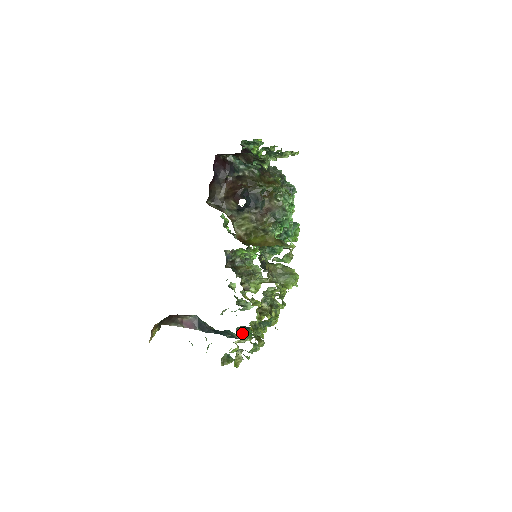
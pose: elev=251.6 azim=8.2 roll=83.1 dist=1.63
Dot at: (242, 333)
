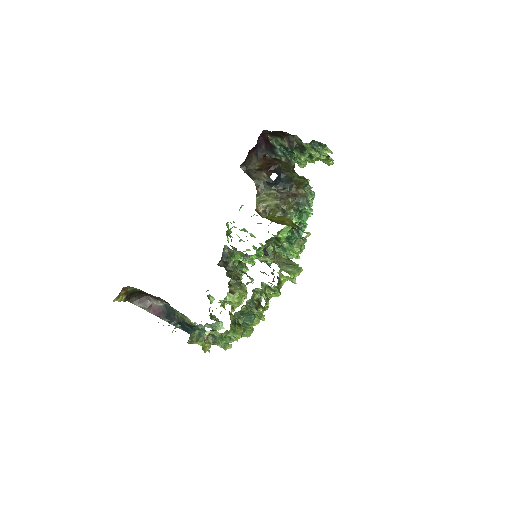
Dot at: occluded
